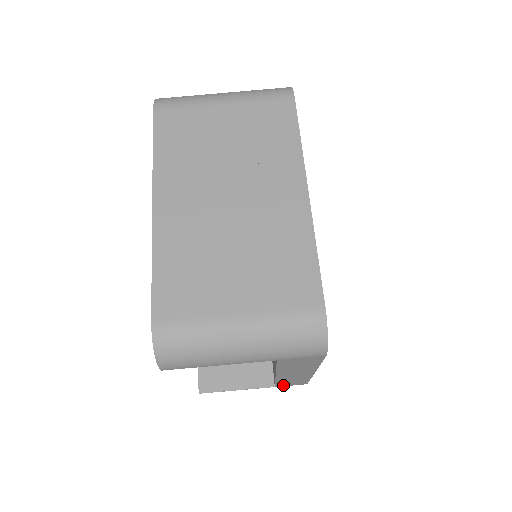
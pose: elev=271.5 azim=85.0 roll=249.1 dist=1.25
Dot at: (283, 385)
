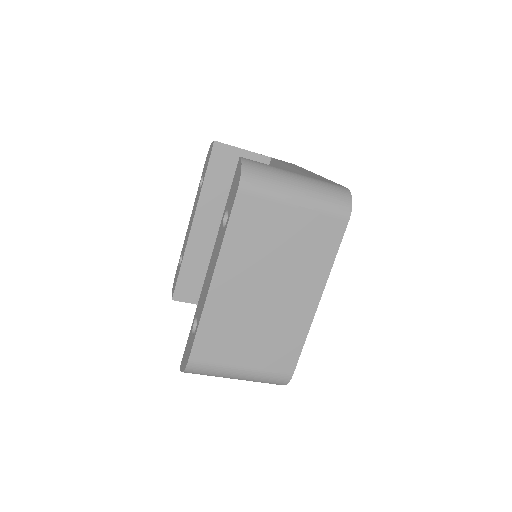
Dot at: occluded
